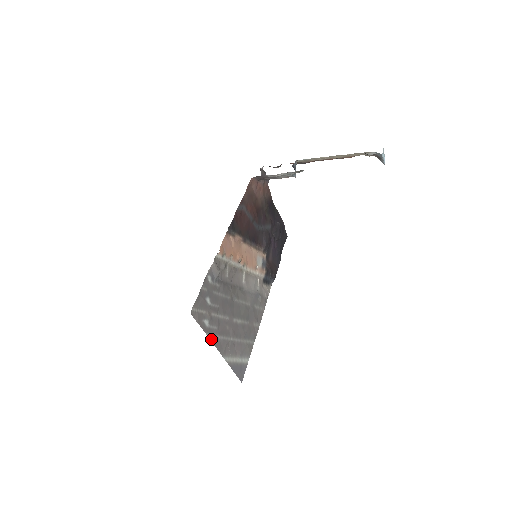
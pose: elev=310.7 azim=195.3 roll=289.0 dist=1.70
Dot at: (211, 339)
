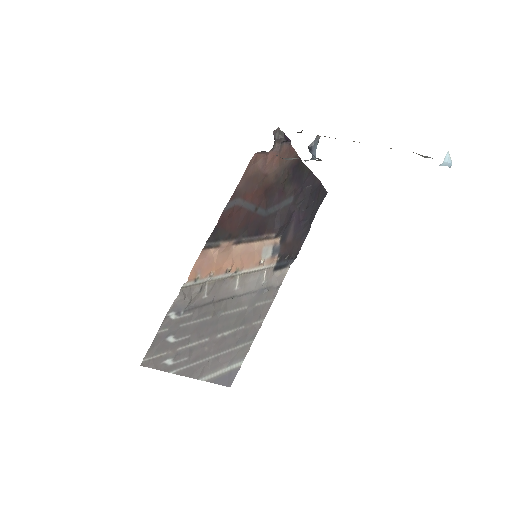
Dot at: (178, 373)
